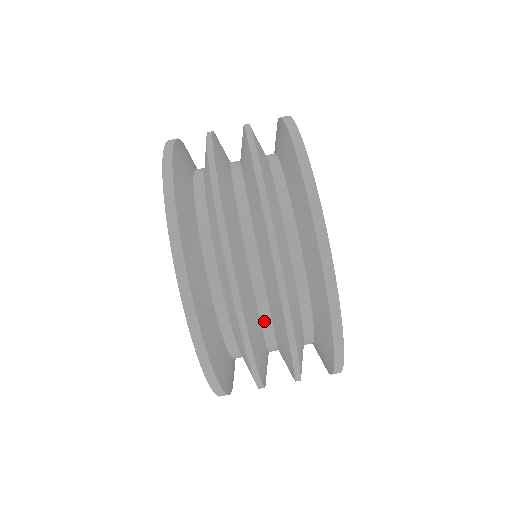
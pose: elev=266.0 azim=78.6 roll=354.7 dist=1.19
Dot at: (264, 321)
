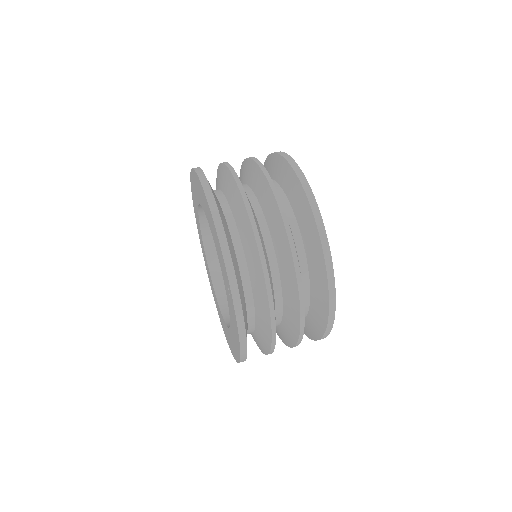
Dot at: (277, 315)
